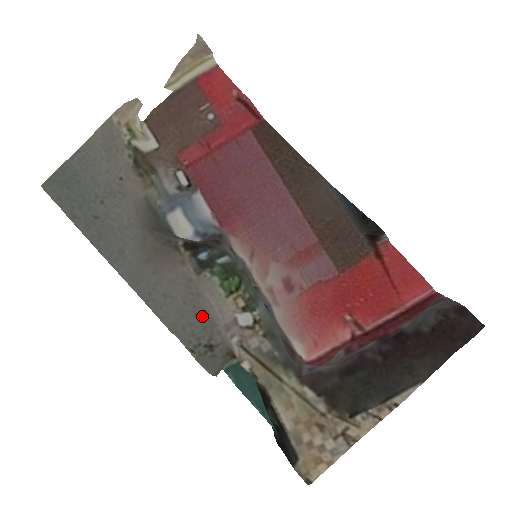
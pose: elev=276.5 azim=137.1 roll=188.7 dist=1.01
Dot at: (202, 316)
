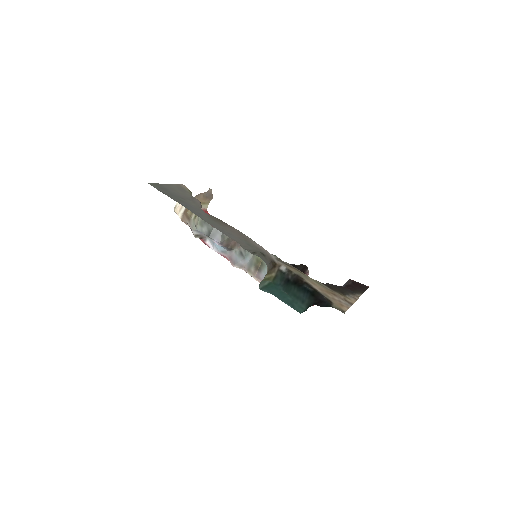
Dot at: (252, 246)
